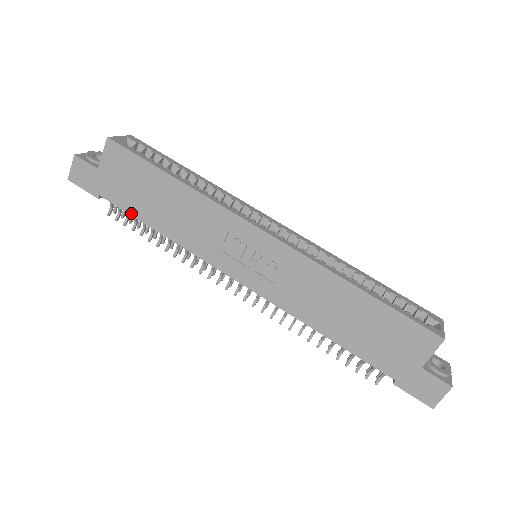
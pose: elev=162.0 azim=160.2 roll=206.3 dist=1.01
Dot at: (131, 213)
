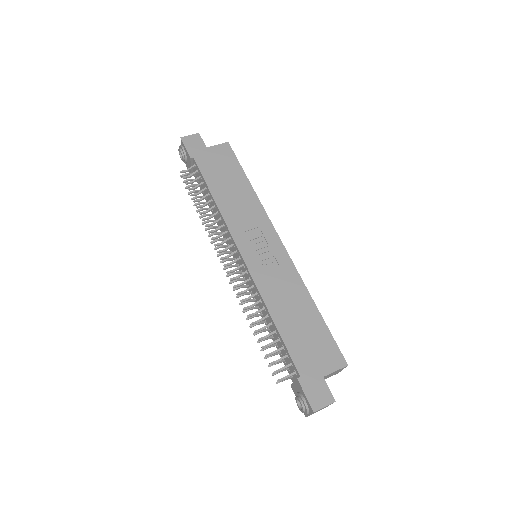
Dot at: (205, 178)
